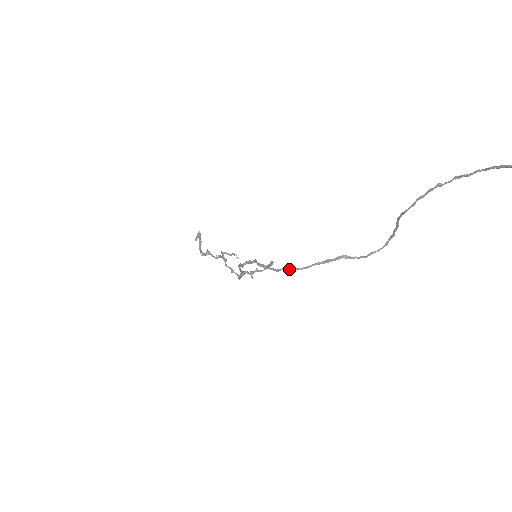
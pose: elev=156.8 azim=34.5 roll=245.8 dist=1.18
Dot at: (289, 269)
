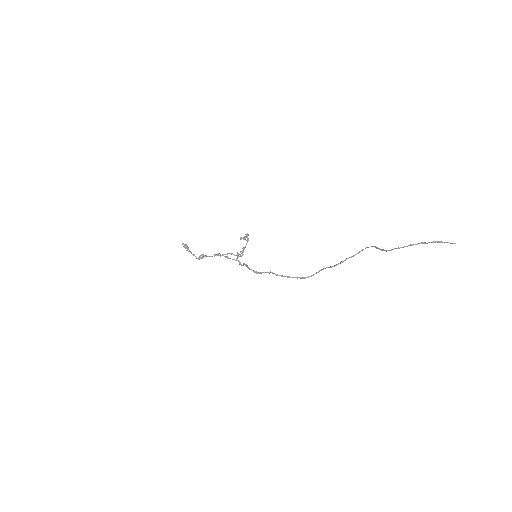
Dot at: occluded
